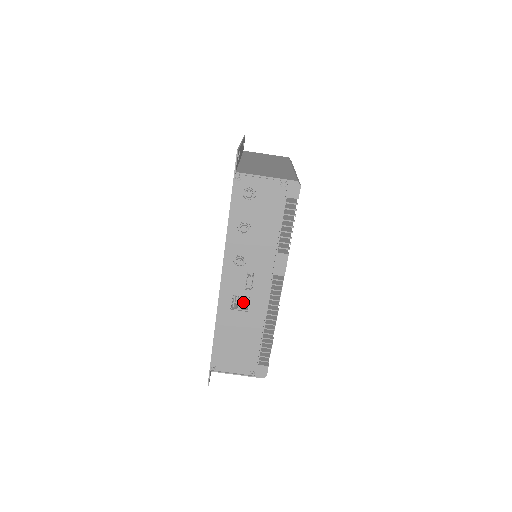
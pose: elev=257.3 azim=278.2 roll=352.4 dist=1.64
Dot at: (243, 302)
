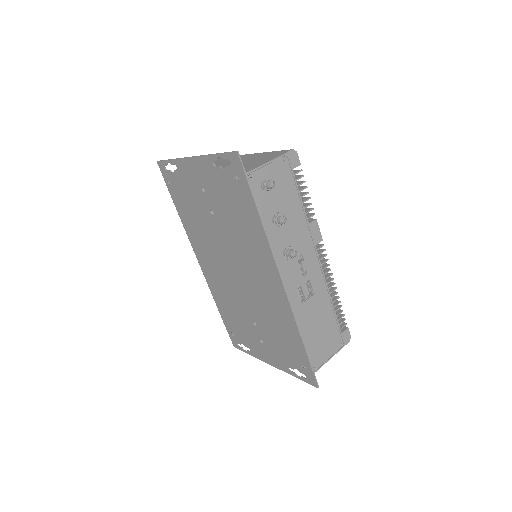
Dot at: (305, 289)
